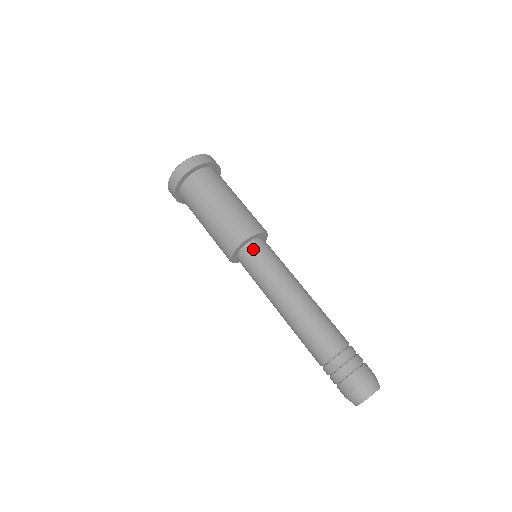
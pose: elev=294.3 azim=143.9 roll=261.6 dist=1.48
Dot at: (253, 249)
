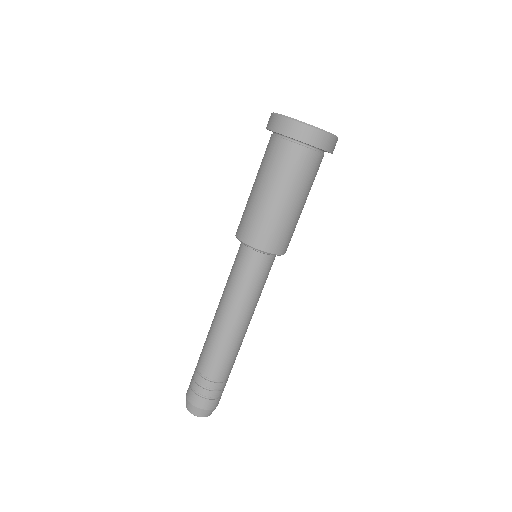
Dot at: (251, 257)
